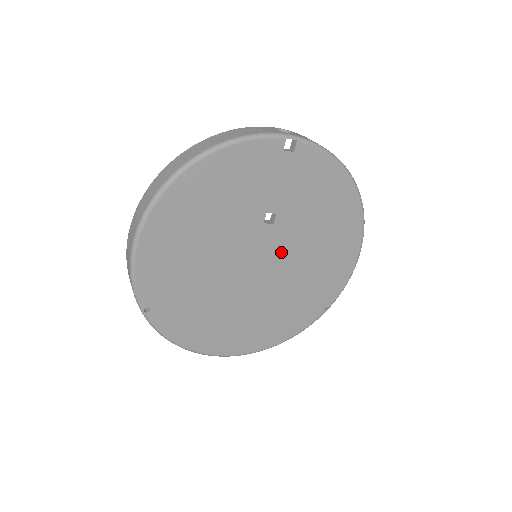
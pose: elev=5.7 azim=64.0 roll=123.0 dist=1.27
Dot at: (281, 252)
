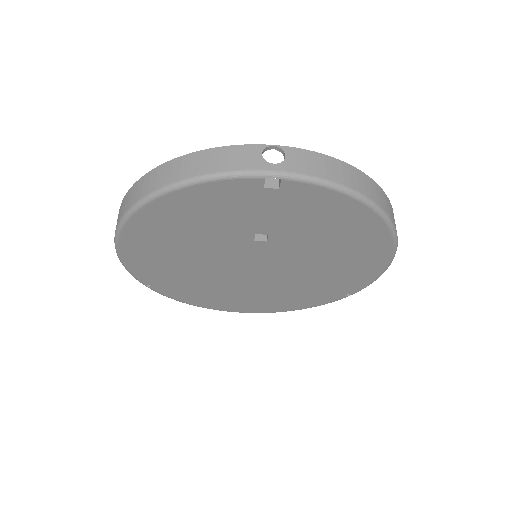
Dot at: (282, 259)
